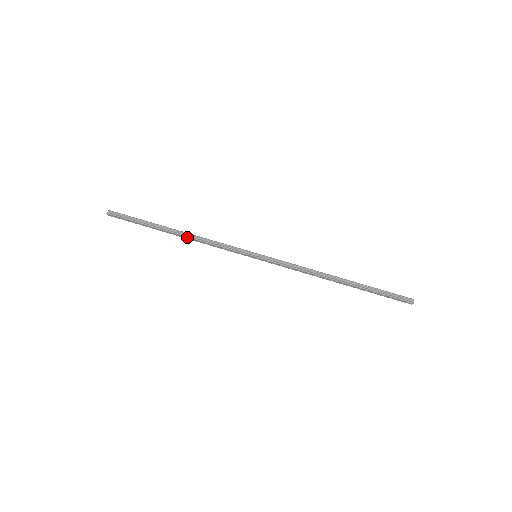
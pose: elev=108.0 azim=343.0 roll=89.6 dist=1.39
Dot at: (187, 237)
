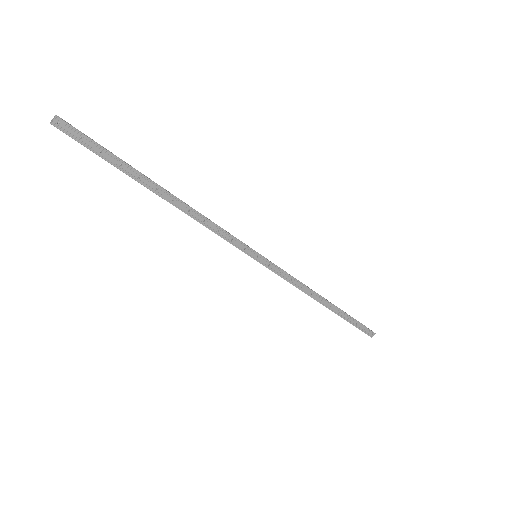
Dot at: (182, 203)
